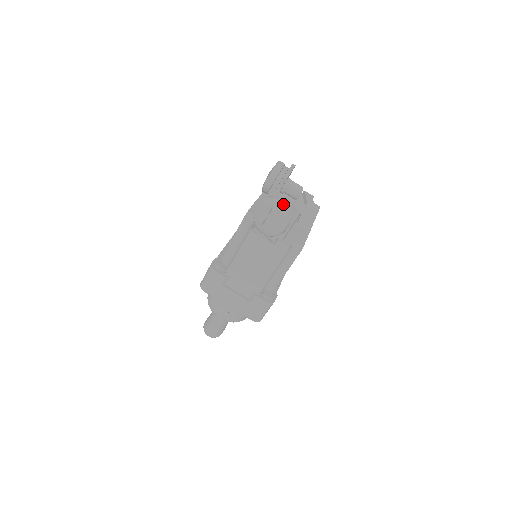
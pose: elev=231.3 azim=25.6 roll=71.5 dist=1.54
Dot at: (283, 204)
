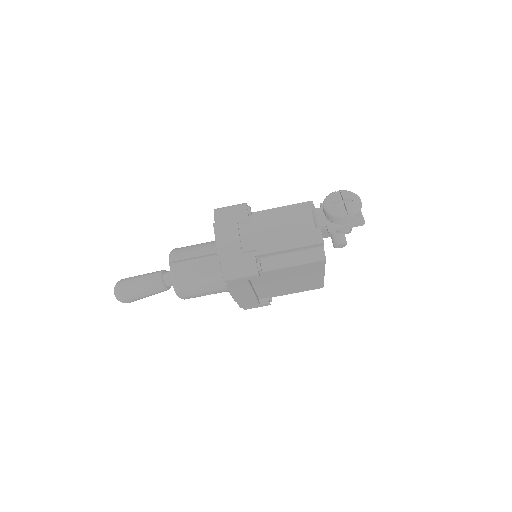
Dot at: occluded
